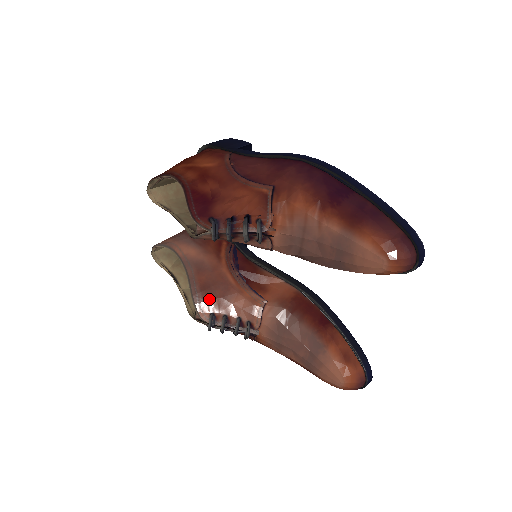
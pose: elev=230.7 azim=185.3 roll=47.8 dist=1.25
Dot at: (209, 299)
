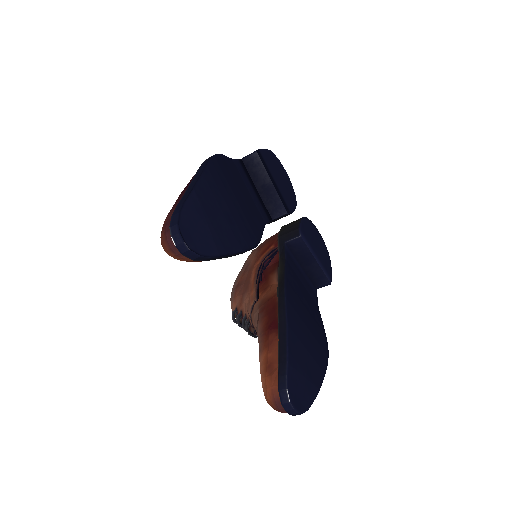
Dot at: (237, 295)
